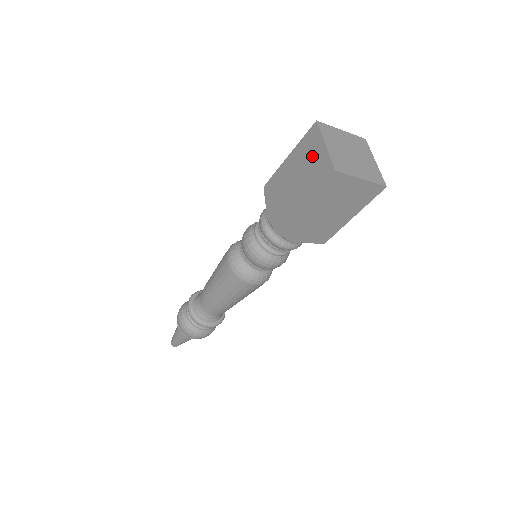
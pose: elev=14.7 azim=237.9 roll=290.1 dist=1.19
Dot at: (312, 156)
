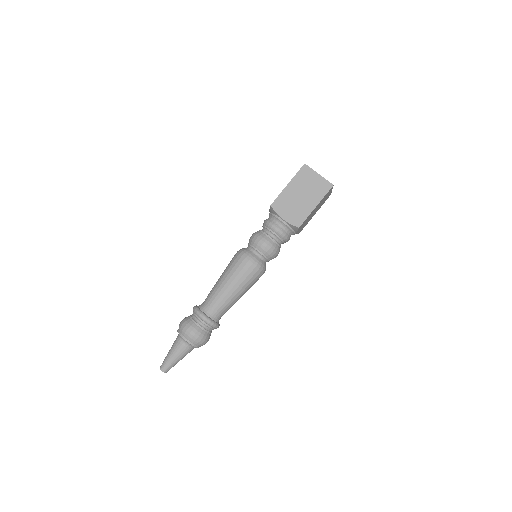
Dot at: (311, 181)
